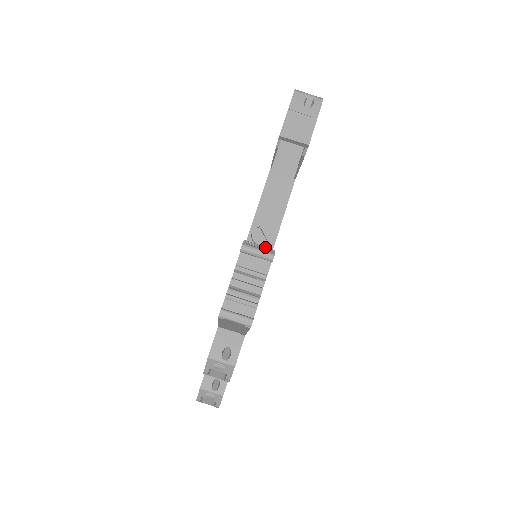
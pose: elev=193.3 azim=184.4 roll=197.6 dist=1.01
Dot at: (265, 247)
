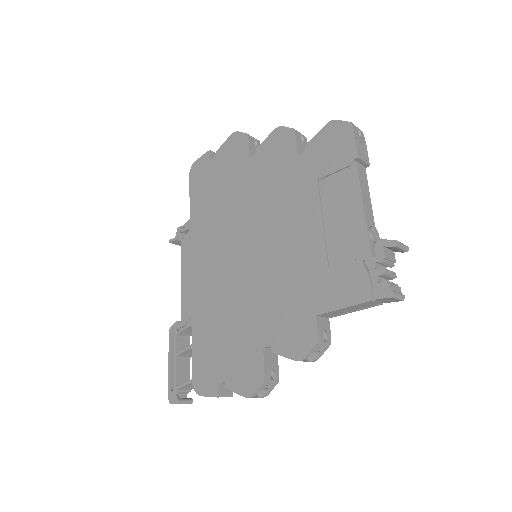
Dot at: occluded
